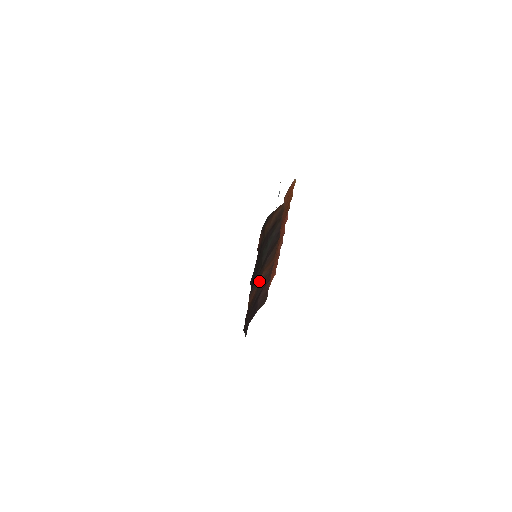
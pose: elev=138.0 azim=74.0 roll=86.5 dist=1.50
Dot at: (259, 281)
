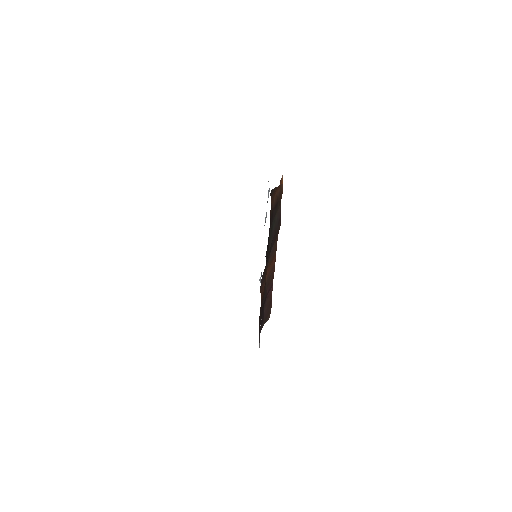
Dot at: (265, 280)
